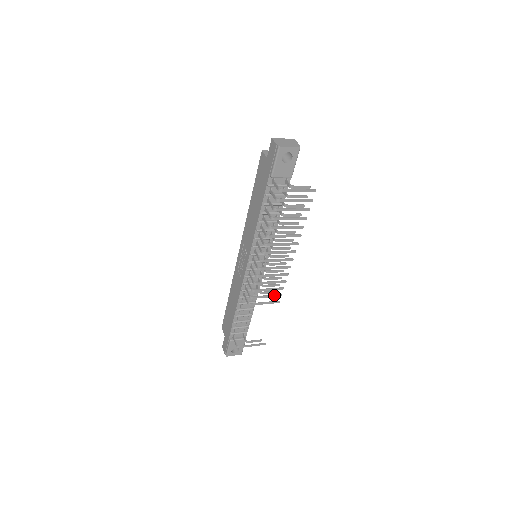
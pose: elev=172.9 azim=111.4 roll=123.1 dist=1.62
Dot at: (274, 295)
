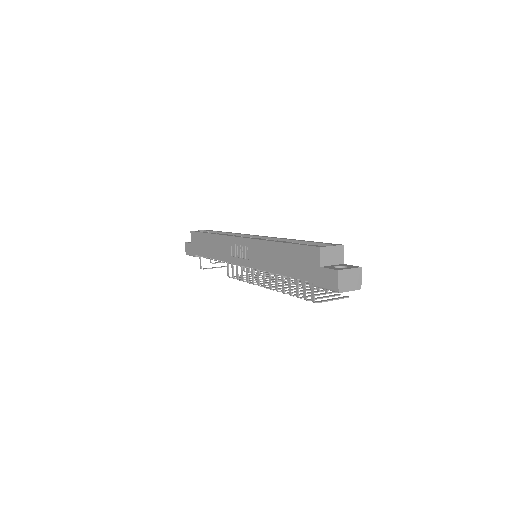
Dot at: (256, 276)
